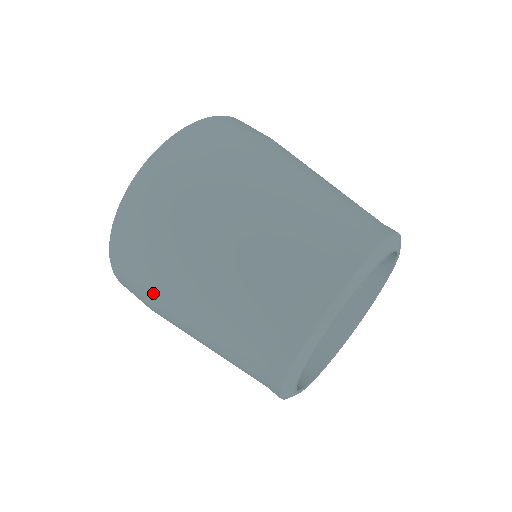
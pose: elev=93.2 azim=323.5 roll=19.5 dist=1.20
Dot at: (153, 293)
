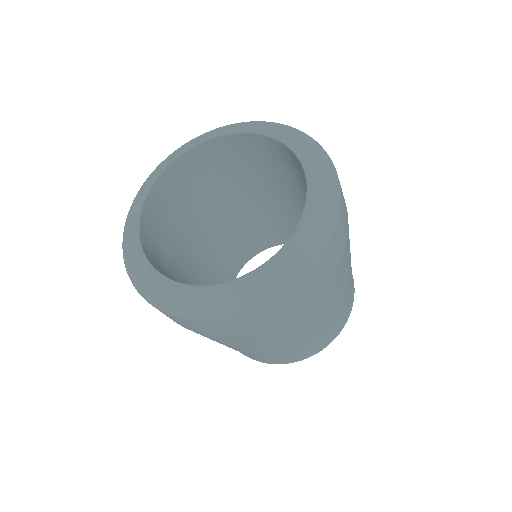
Dot at: occluded
